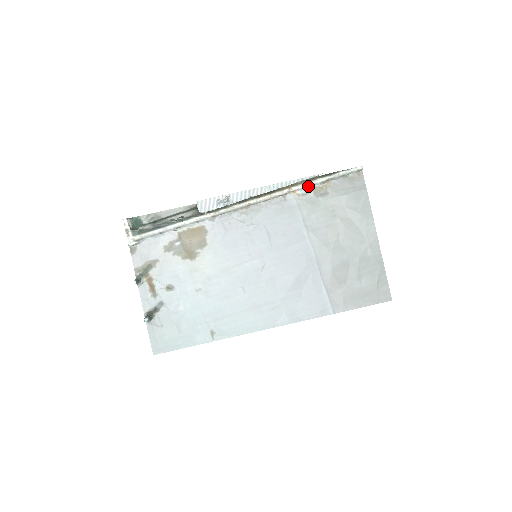
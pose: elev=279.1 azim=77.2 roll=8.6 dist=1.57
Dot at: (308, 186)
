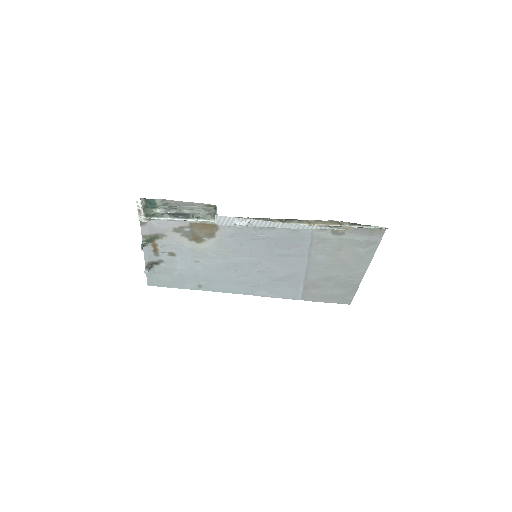
Dot at: (329, 226)
